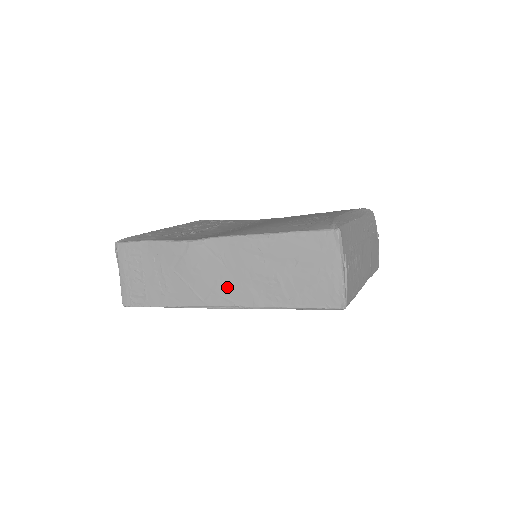
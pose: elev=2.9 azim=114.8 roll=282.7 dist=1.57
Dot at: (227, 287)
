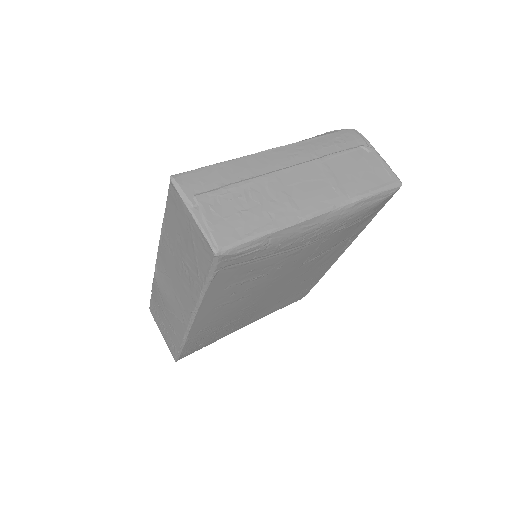
Dot at: (181, 298)
